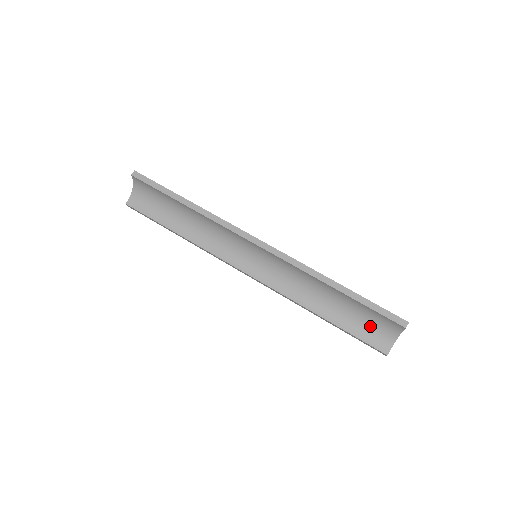
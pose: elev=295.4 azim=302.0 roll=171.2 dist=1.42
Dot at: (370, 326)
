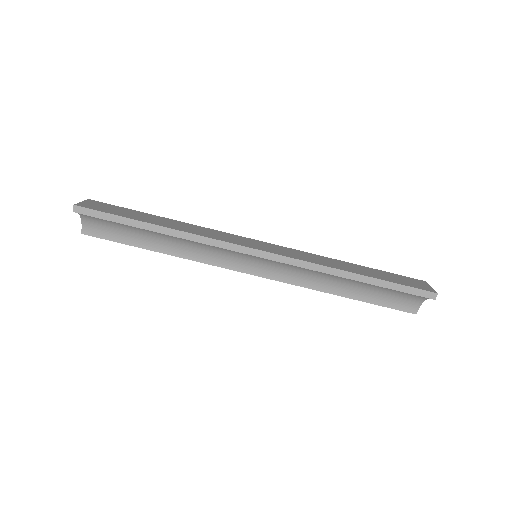
Dot at: (395, 295)
